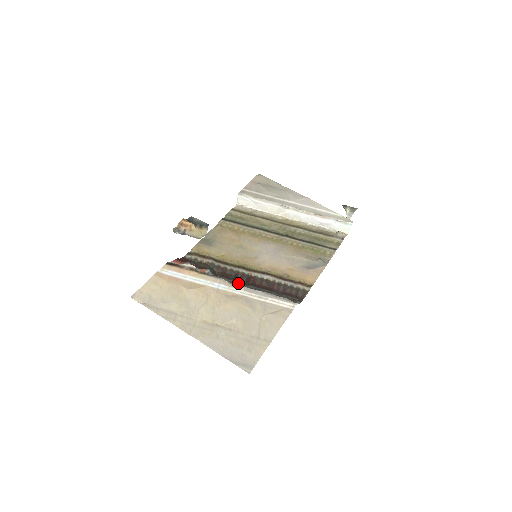
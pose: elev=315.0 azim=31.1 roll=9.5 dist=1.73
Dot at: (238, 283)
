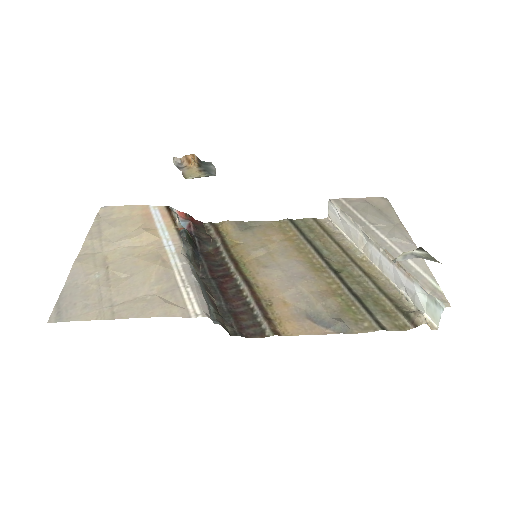
Dot at: (207, 270)
